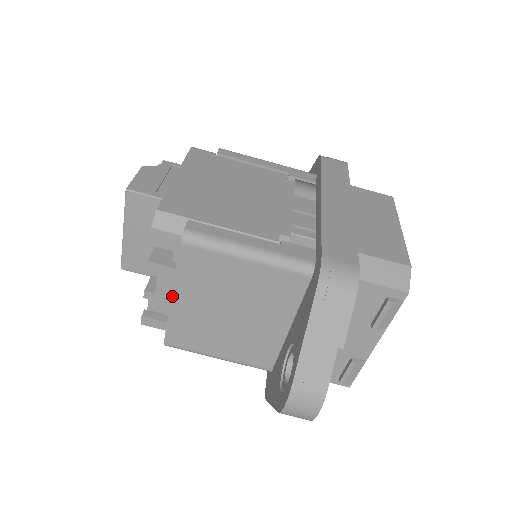
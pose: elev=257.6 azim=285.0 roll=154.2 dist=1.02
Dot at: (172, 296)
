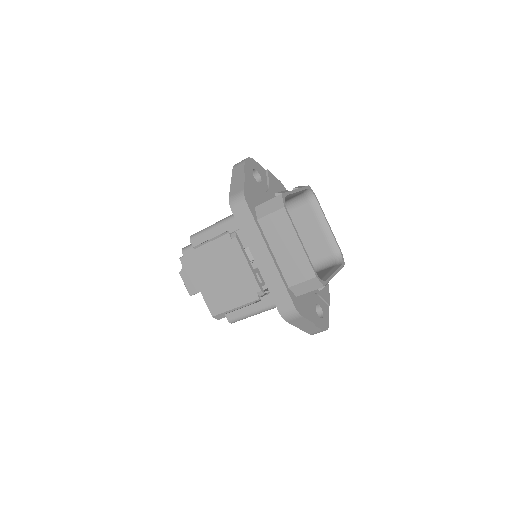
Dot at: occluded
